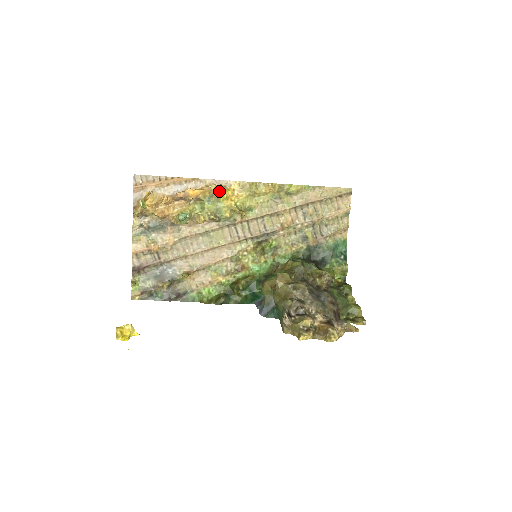
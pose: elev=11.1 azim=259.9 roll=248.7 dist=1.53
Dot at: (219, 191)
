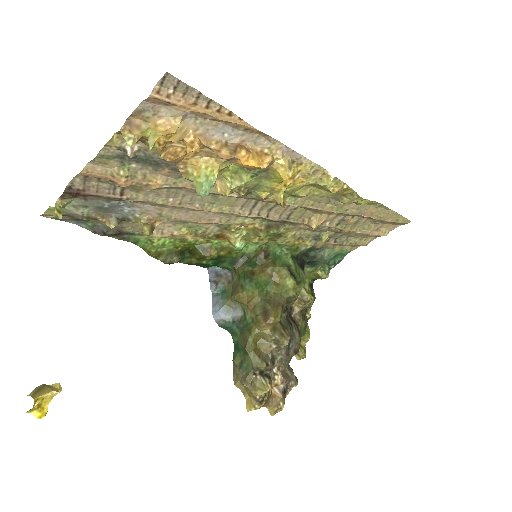
Dot at: (283, 178)
